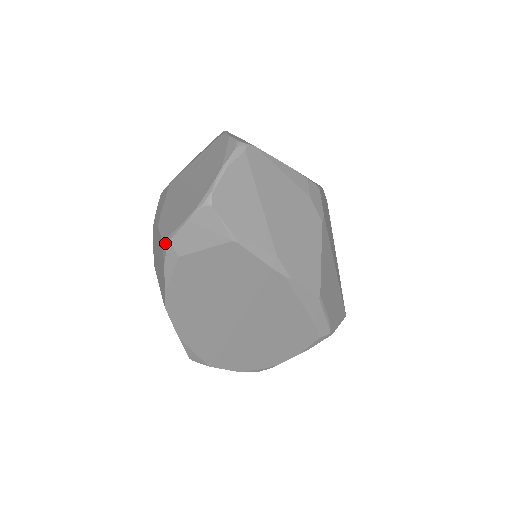
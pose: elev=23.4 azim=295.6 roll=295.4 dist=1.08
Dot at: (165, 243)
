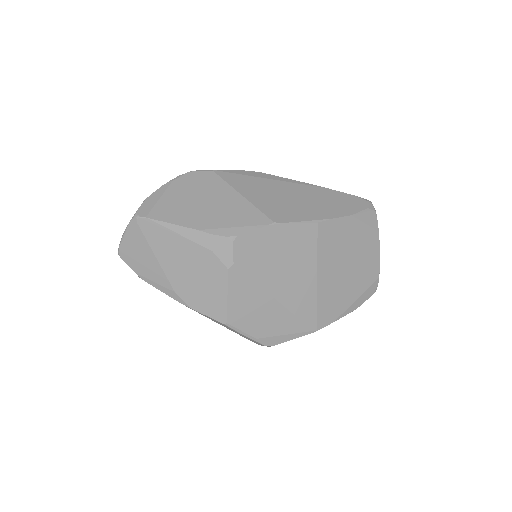
Dot at: occluded
